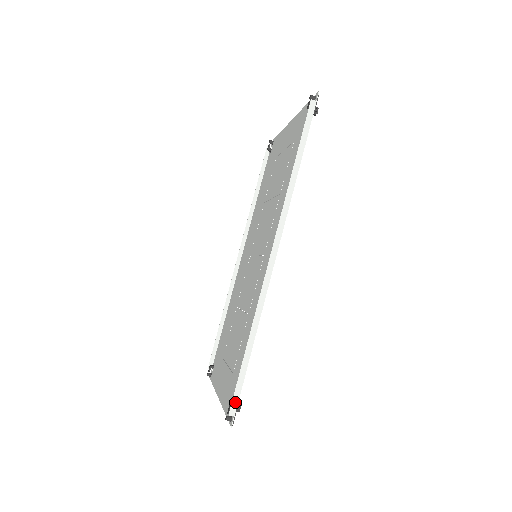
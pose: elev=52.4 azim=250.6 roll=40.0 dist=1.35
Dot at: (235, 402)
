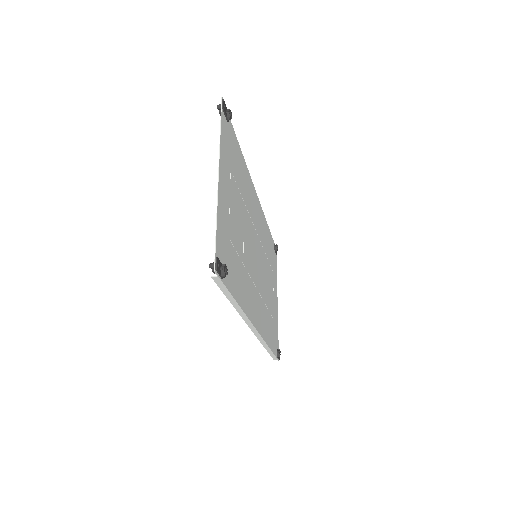
Dot at: (274, 358)
